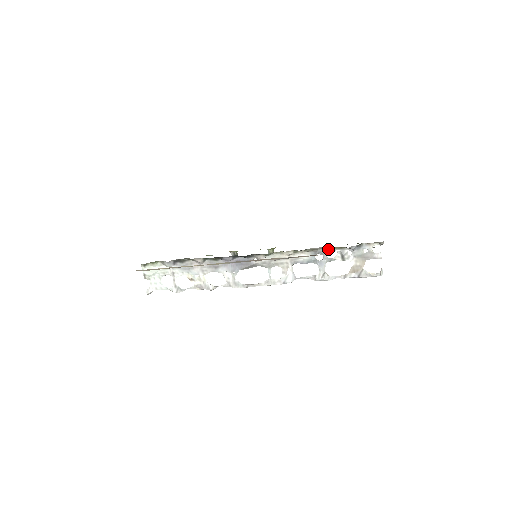
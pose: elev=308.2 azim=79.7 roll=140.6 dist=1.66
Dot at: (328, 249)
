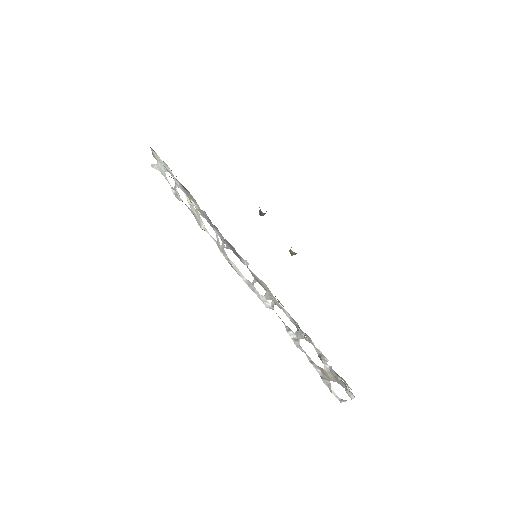
Dot at: occluded
